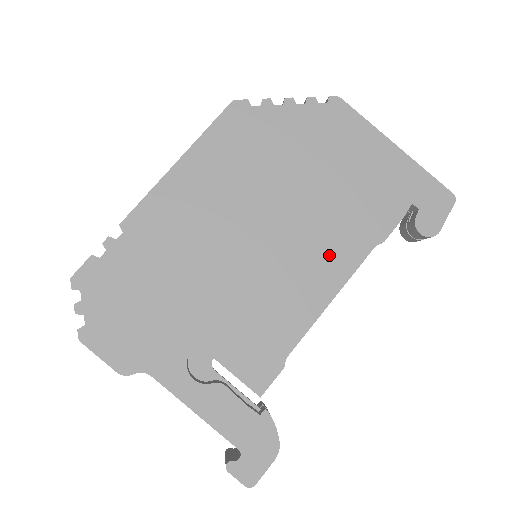
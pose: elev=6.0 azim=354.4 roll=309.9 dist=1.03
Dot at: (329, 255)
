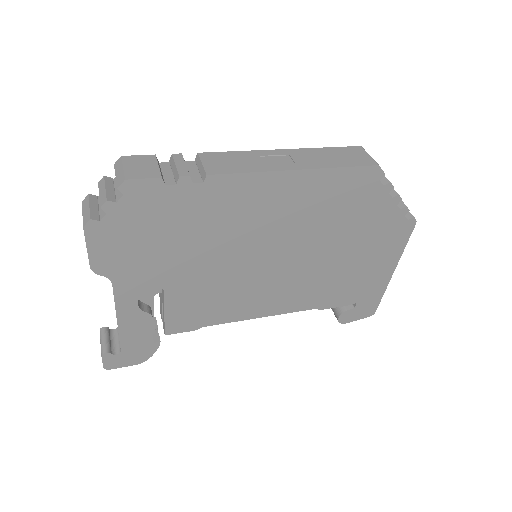
Dot at: (291, 296)
